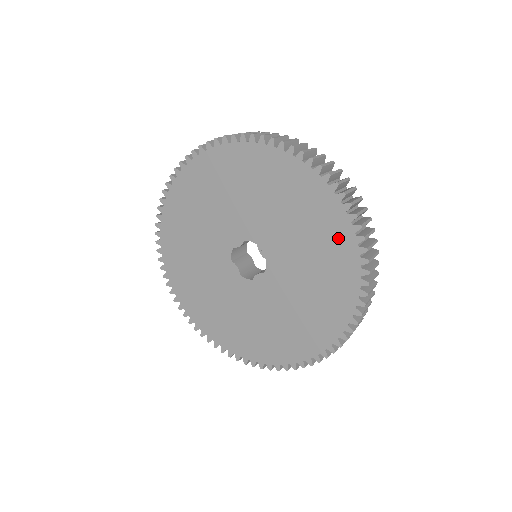
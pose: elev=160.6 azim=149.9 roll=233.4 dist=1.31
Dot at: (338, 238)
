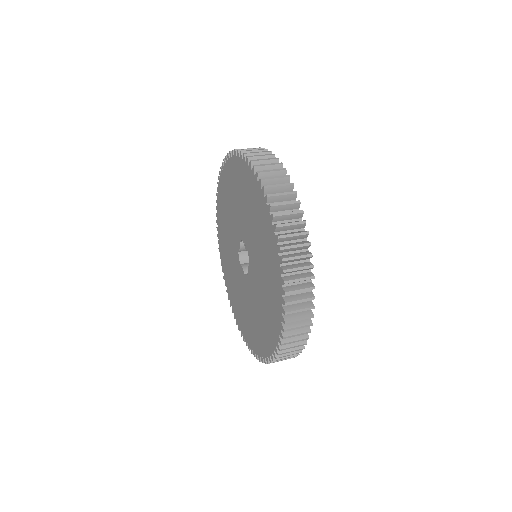
Dot at: (260, 206)
